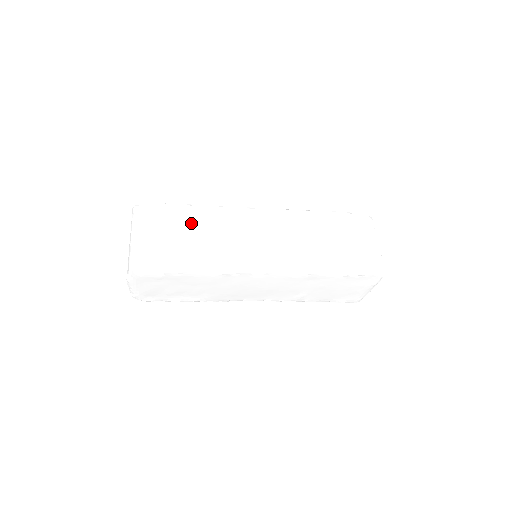
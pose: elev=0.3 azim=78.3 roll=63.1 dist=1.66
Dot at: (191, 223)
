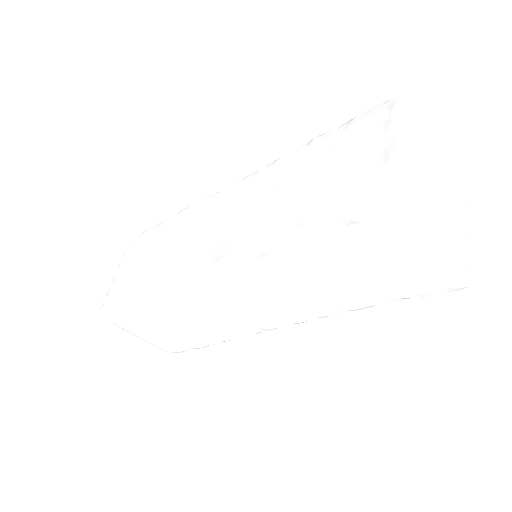
Dot at: (158, 241)
